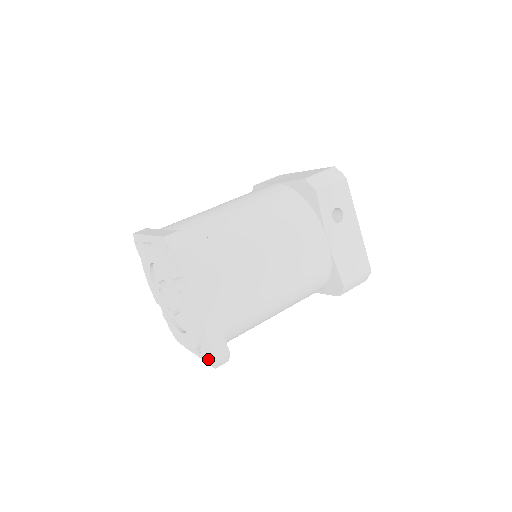
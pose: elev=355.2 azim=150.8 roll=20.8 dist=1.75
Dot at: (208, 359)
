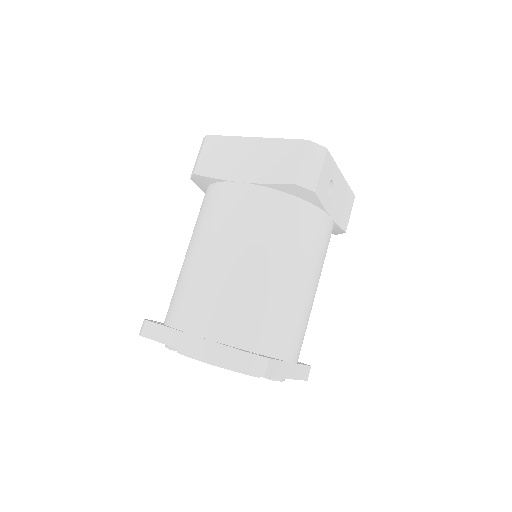
Dot at: occluded
